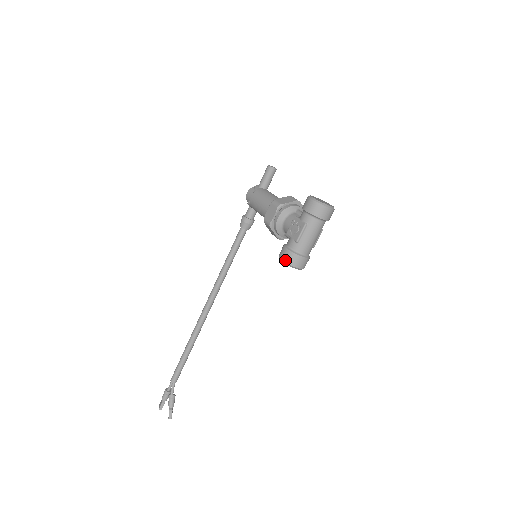
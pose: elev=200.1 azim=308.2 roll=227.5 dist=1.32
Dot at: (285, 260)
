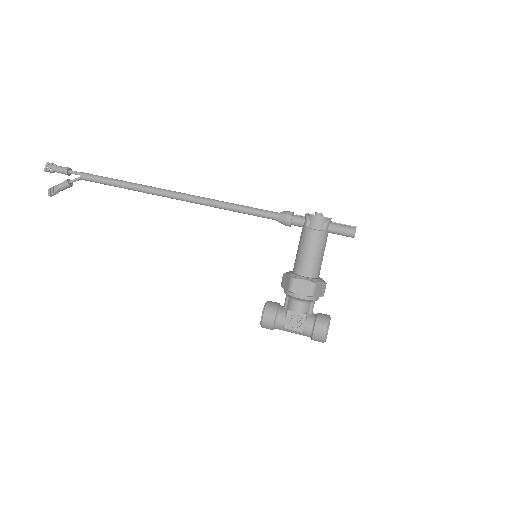
Dot at: (264, 322)
